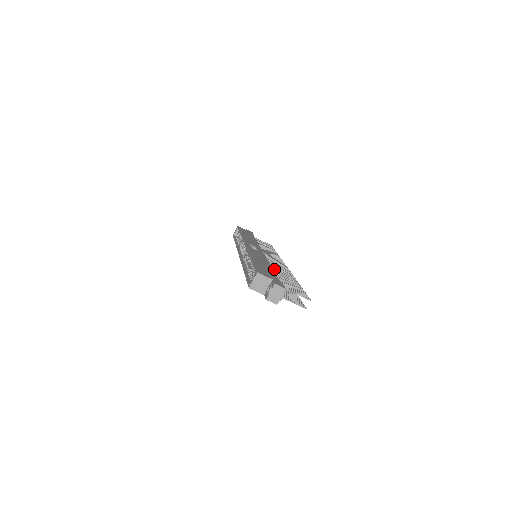
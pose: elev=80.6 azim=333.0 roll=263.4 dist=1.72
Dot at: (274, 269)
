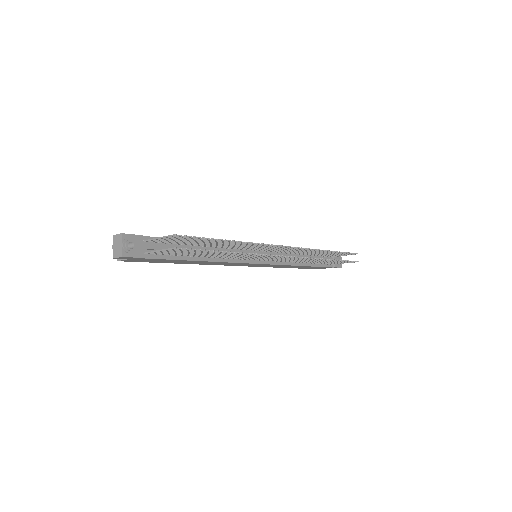
Dot at: (221, 246)
